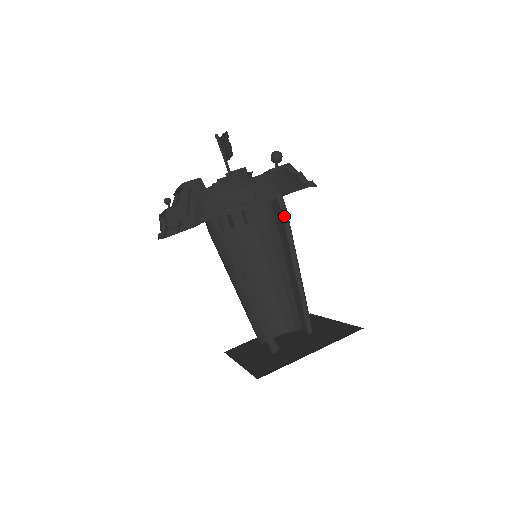
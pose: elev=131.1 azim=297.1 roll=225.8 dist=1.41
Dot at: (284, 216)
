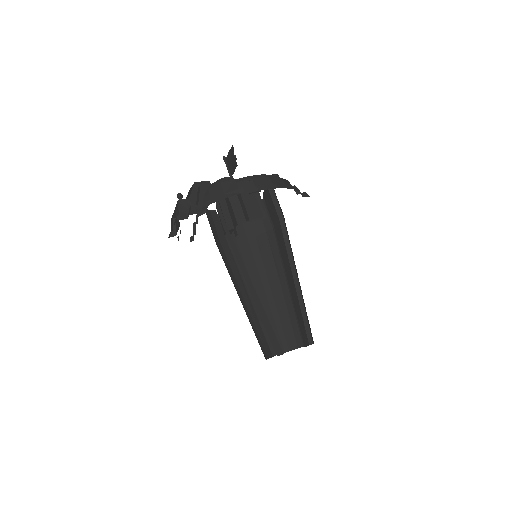
Dot at: (281, 223)
